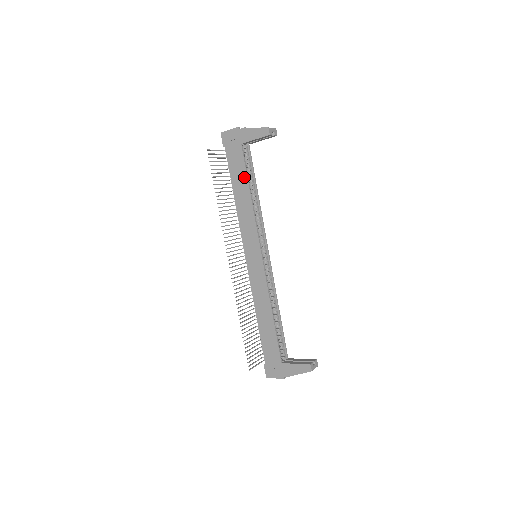
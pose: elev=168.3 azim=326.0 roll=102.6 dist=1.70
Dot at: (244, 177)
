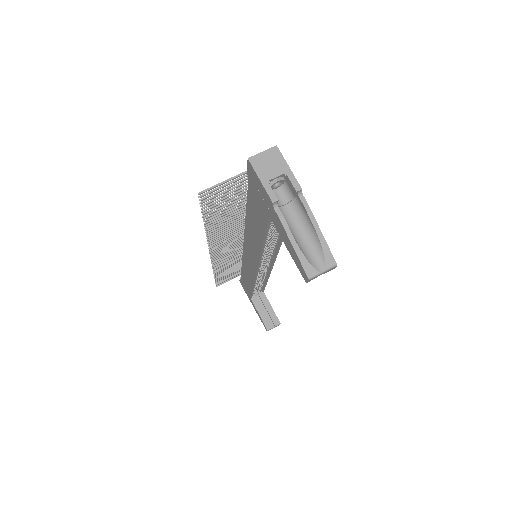
Dot at: (261, 232)
